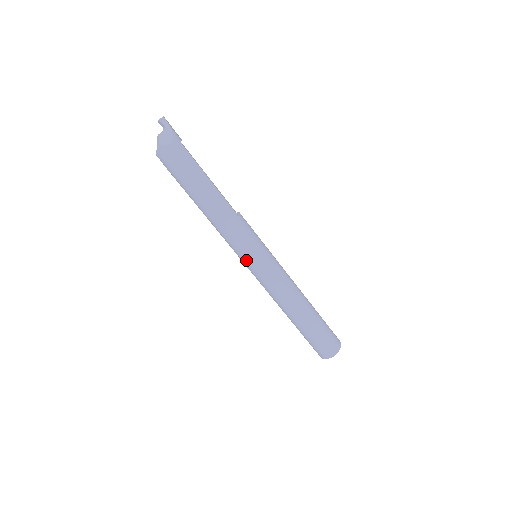
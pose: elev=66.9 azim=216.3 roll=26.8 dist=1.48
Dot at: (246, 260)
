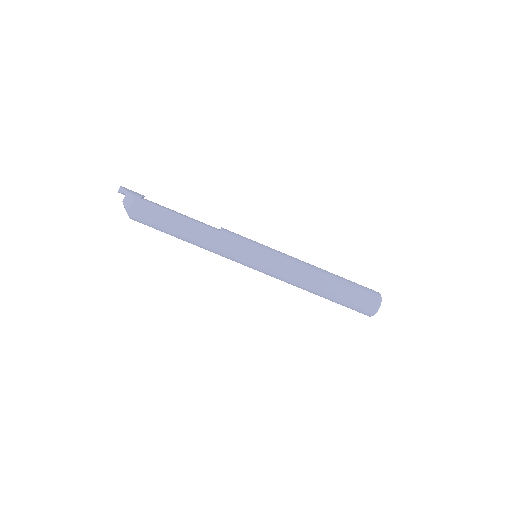
Dot at: (247, 264)
